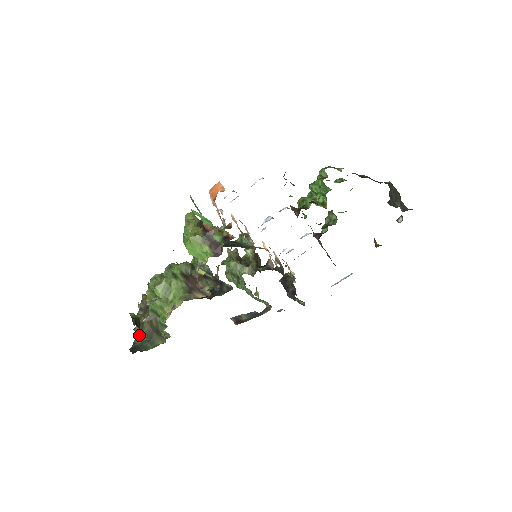
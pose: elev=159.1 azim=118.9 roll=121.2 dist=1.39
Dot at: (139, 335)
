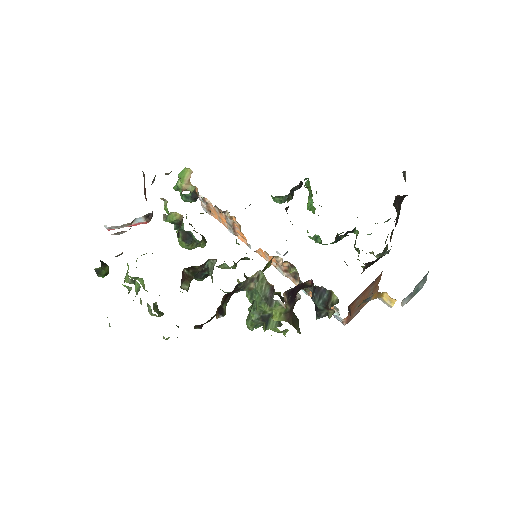
Dot at: occluded
